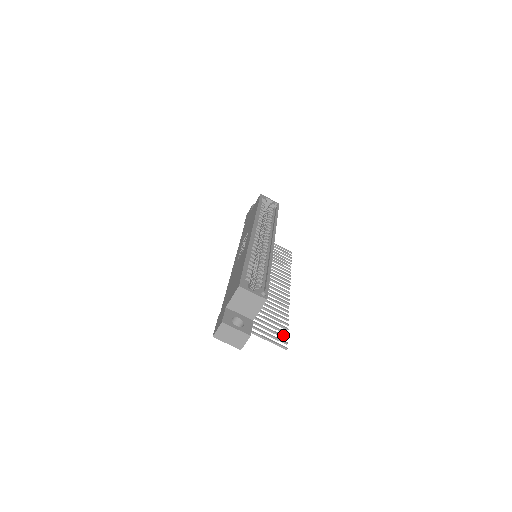
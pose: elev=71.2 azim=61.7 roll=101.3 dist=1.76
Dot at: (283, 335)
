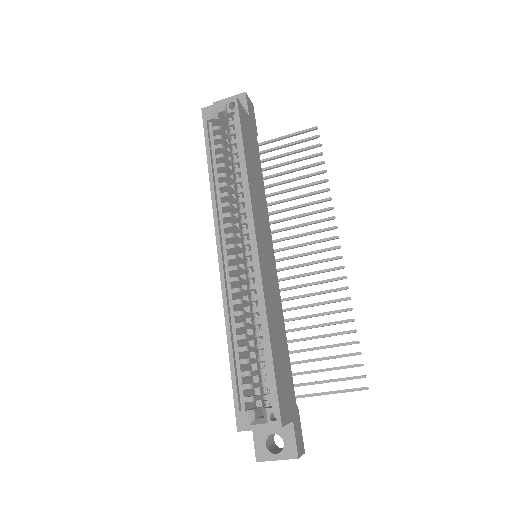
Dot at: (354, 365)
